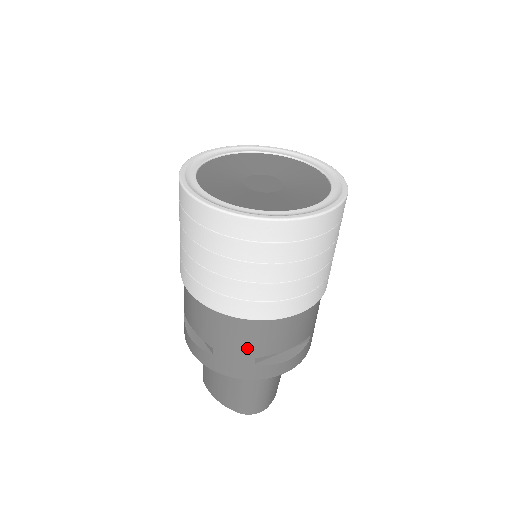
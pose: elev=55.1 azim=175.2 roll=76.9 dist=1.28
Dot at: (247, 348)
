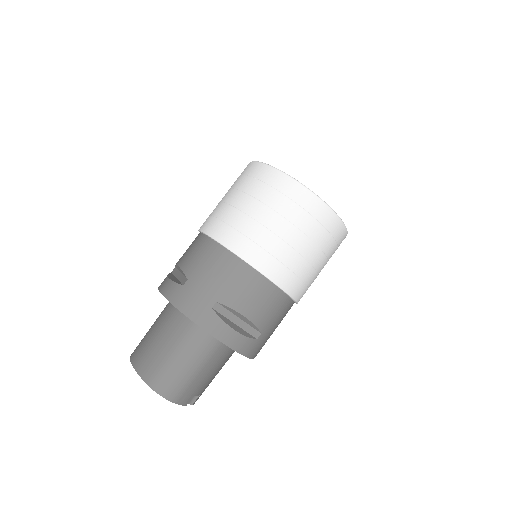
Dot at: (217, 287)
